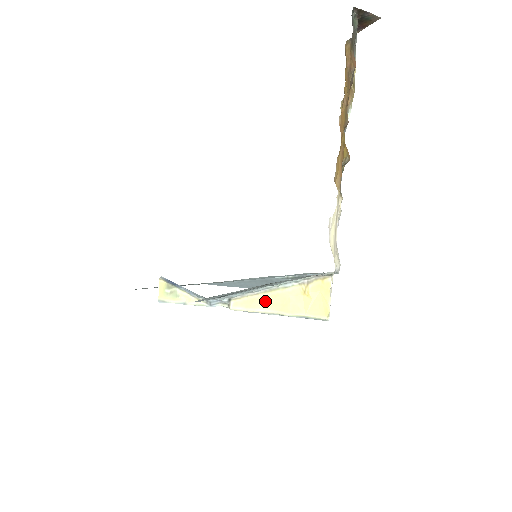
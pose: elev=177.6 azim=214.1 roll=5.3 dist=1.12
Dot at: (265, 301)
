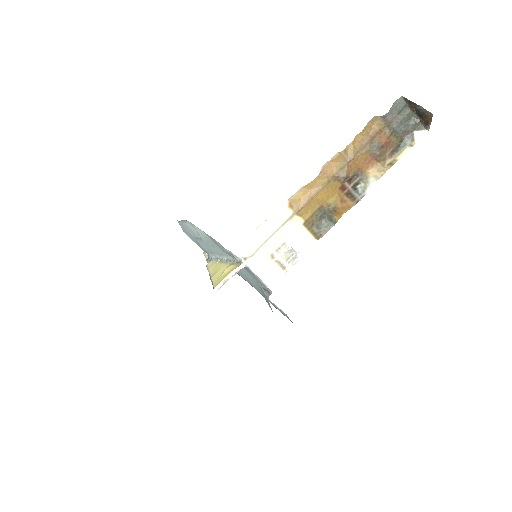
Dot at: (216, 267)
